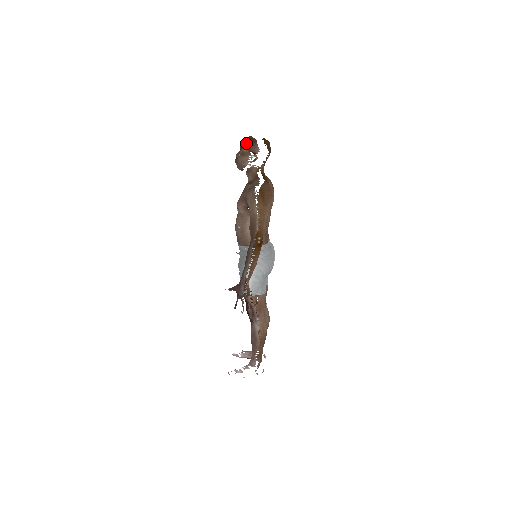
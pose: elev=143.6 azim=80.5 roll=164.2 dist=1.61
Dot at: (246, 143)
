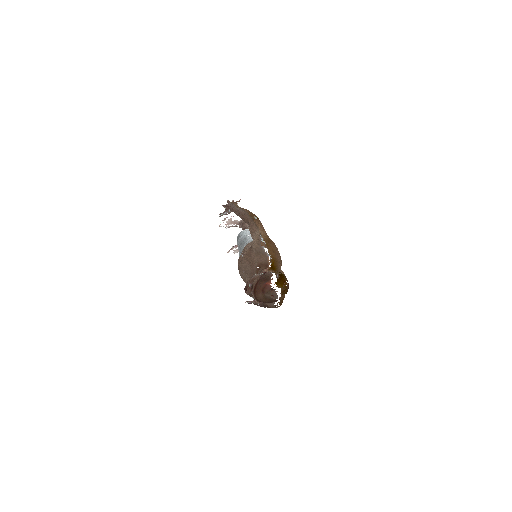
Dot at: (264, 302)
